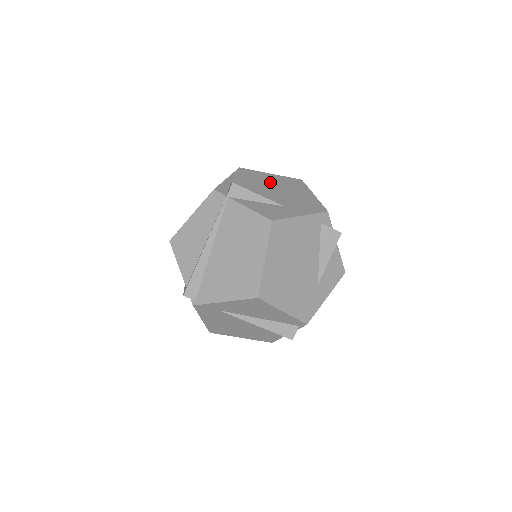
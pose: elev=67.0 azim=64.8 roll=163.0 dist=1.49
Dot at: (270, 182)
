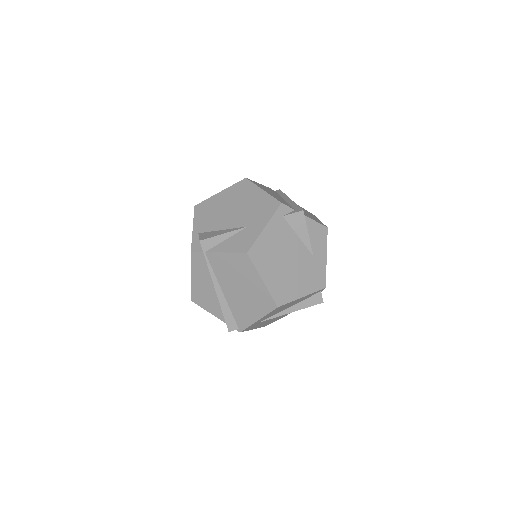
Dot at: (224, 204)
